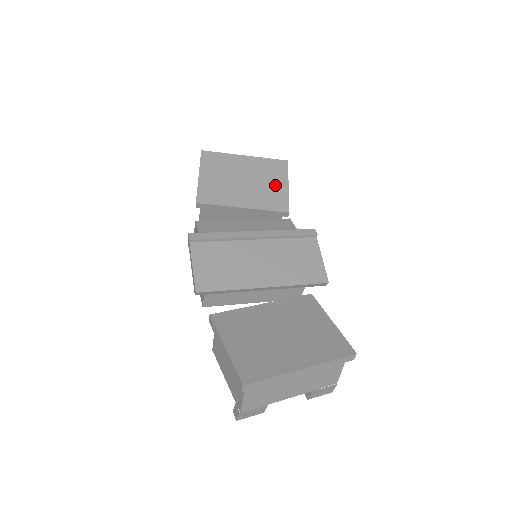
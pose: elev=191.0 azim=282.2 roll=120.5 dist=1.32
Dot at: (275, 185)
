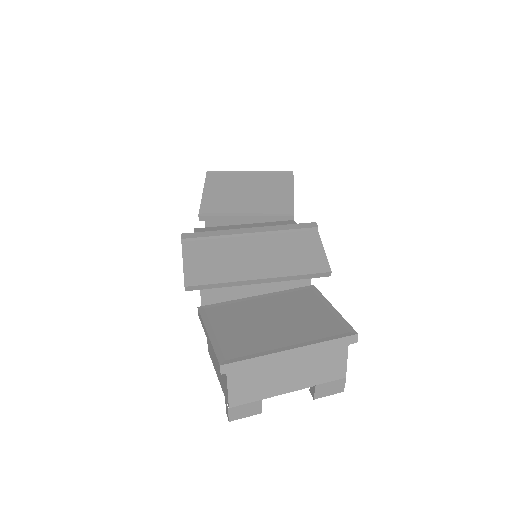
Dot at: (280, 193)
